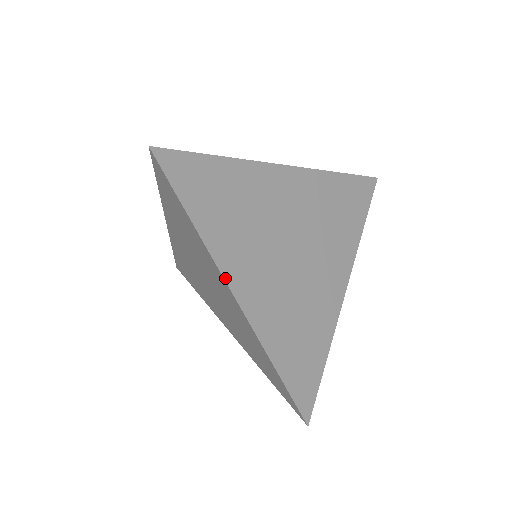
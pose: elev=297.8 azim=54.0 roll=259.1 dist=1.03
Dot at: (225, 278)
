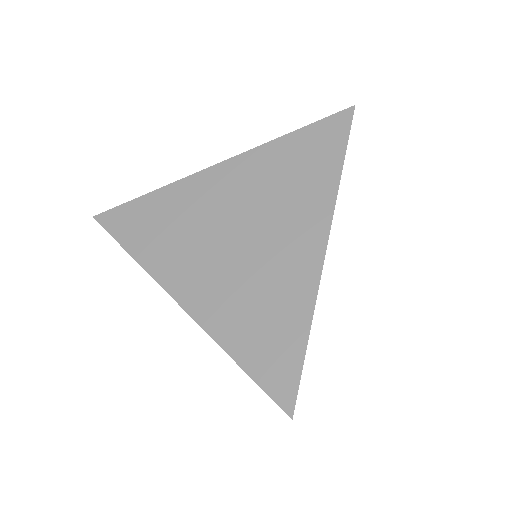
Dot at: occluded
